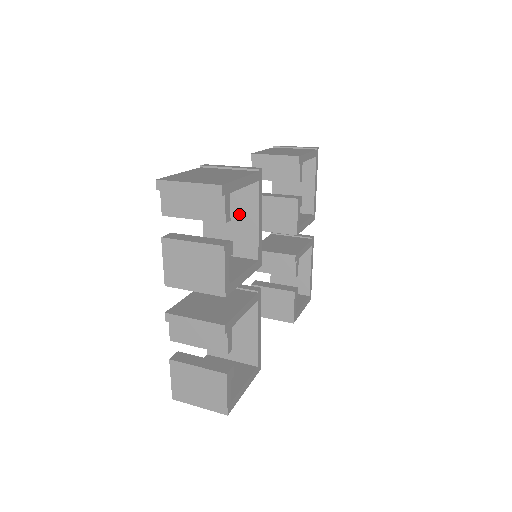
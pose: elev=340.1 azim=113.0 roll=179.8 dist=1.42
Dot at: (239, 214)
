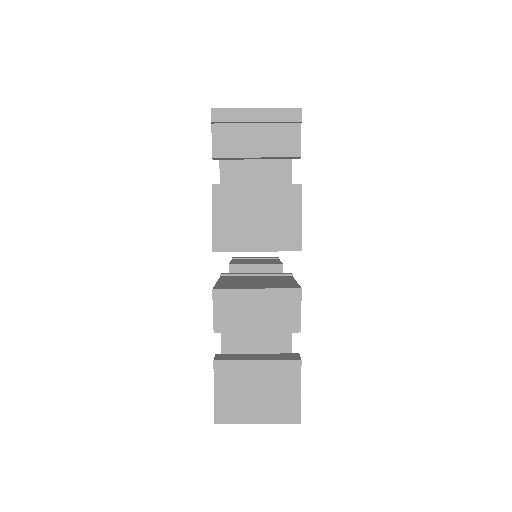
Dot at: (268, 183)
